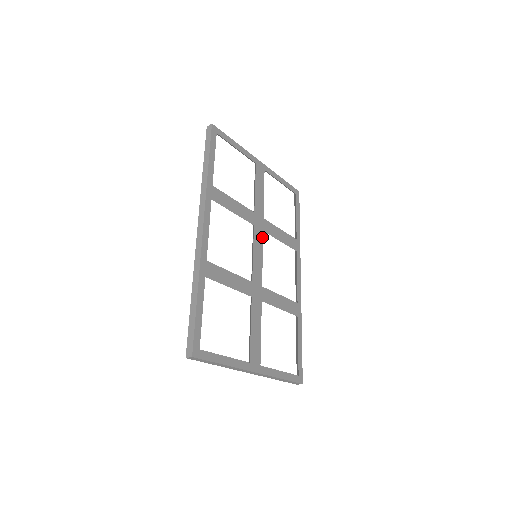
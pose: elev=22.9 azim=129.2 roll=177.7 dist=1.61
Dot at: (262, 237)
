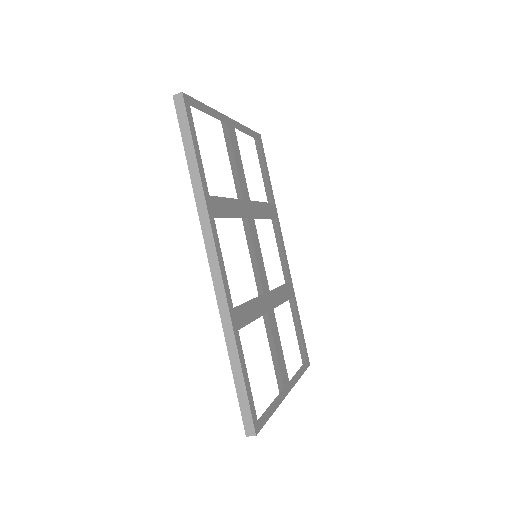
Dot at: (255, 227)
